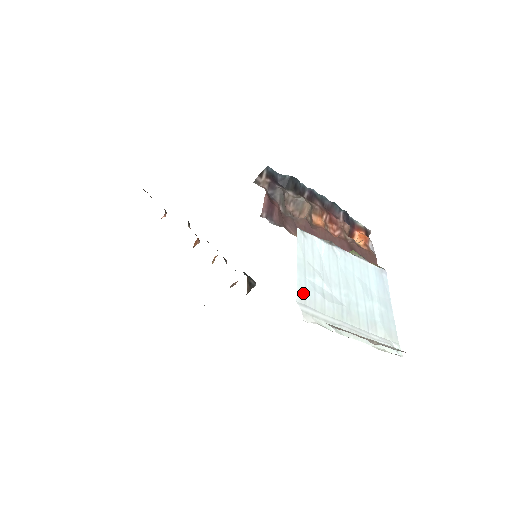
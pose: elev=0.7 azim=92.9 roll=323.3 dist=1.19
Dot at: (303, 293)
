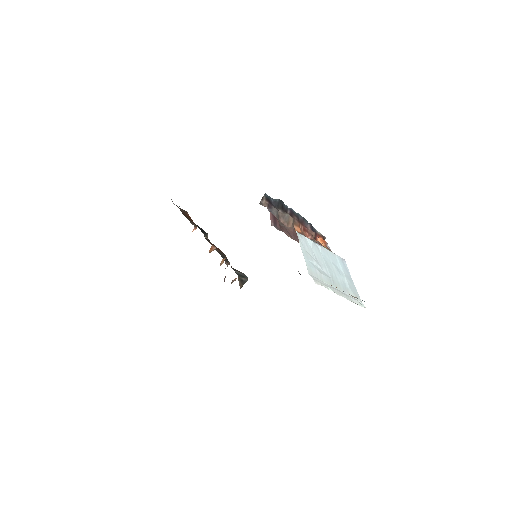
Dot at: (310, 269)
